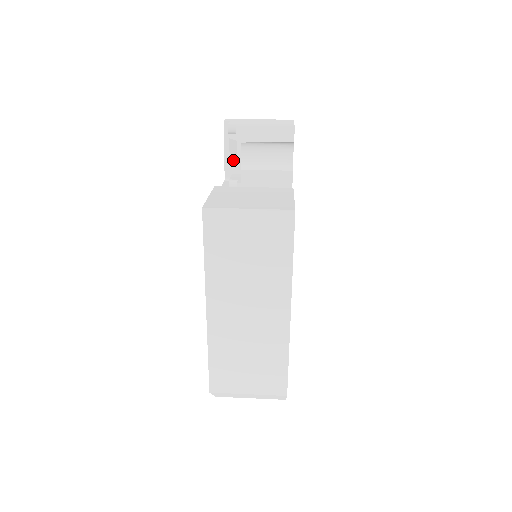
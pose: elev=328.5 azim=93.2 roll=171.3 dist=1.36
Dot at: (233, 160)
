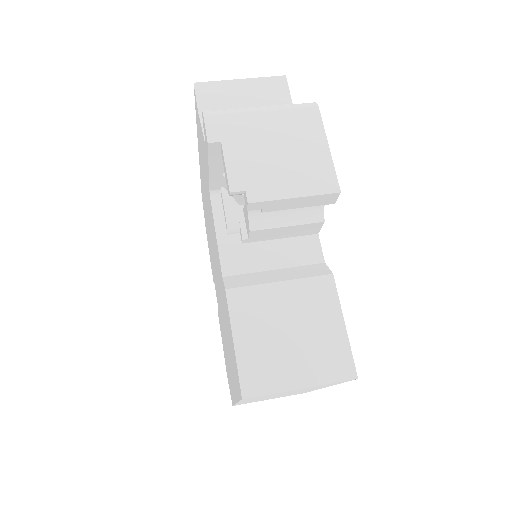
Dot at: occluded
